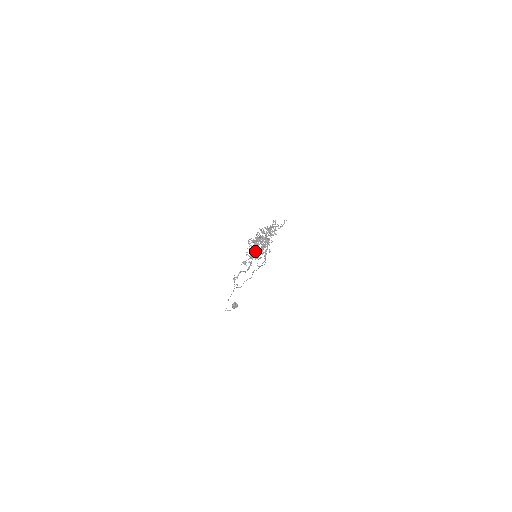
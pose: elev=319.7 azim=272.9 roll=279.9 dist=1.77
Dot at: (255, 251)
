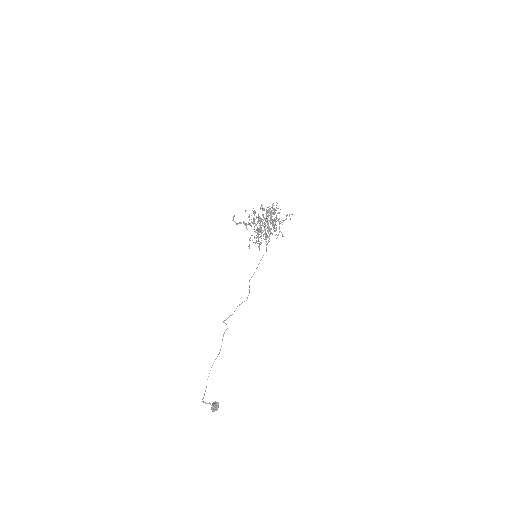
Dot at: (258, 214)
